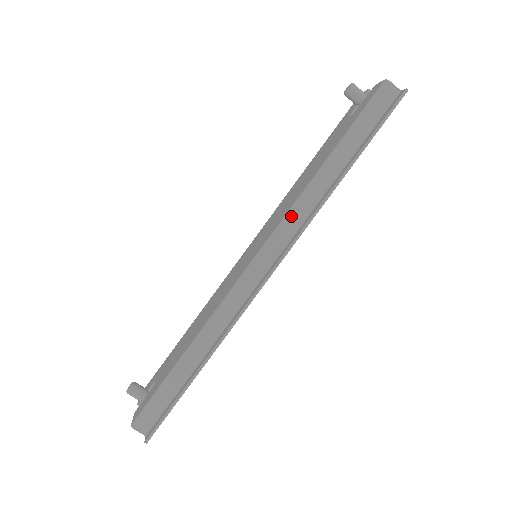
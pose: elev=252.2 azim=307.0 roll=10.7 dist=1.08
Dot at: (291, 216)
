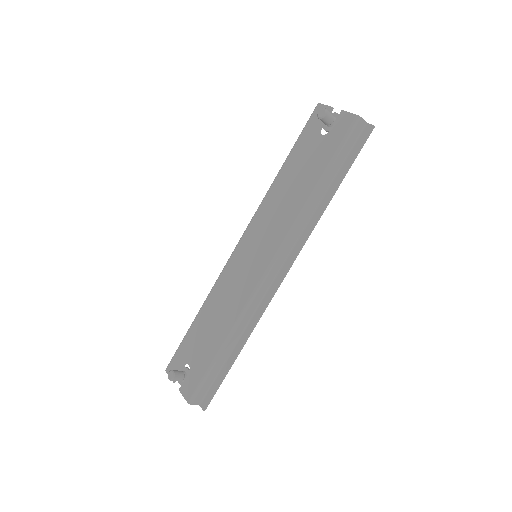
Dot at: (294, 232)
